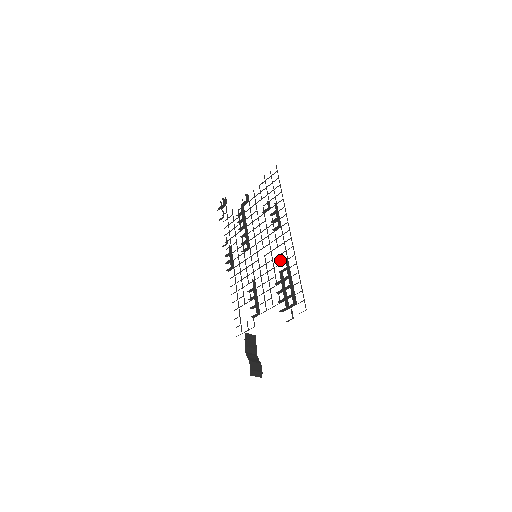
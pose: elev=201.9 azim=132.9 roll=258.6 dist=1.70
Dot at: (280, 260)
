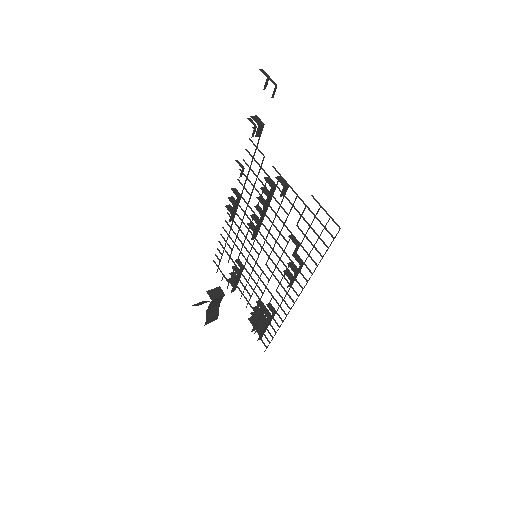
Dot at: occluded
